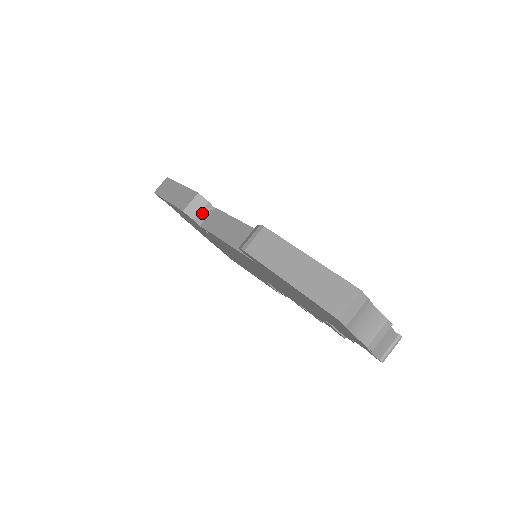
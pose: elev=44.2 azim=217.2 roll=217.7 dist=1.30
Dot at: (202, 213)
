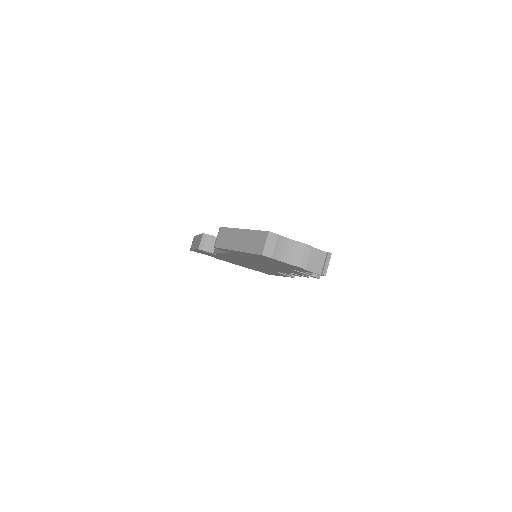
Dot at: (211, 245)
